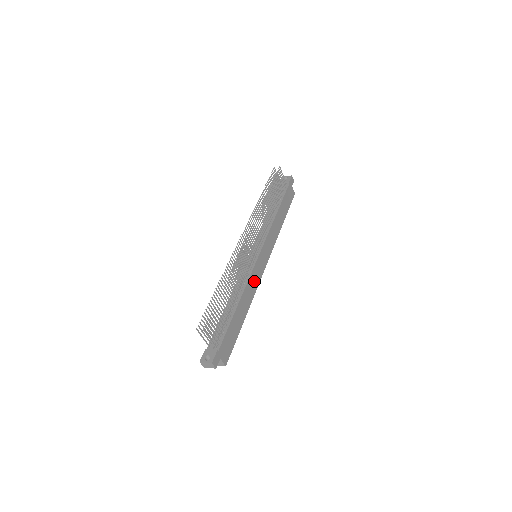
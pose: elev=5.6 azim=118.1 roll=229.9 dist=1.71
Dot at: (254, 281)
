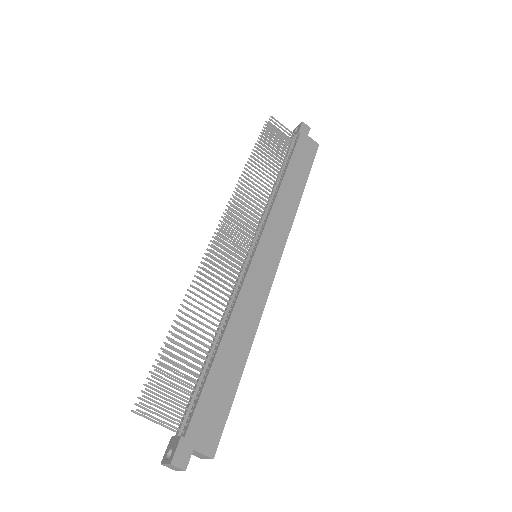
Dot at: (254, 296)
